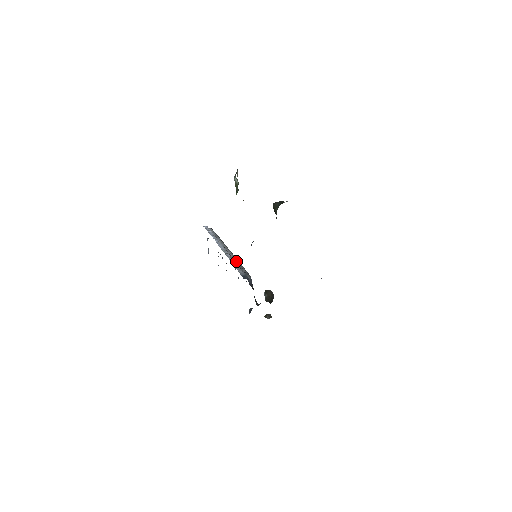
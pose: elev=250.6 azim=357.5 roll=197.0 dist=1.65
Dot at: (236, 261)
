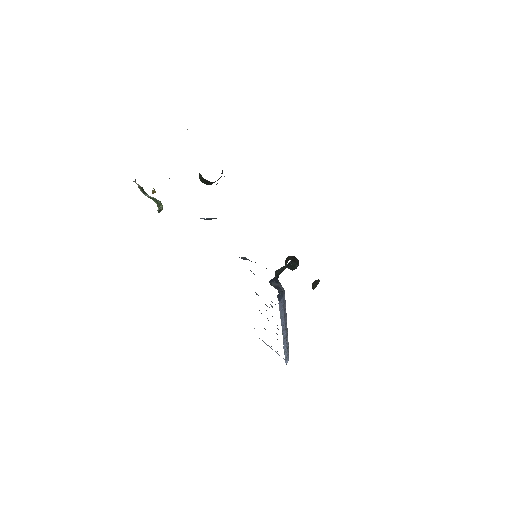
Dot at: occluded
